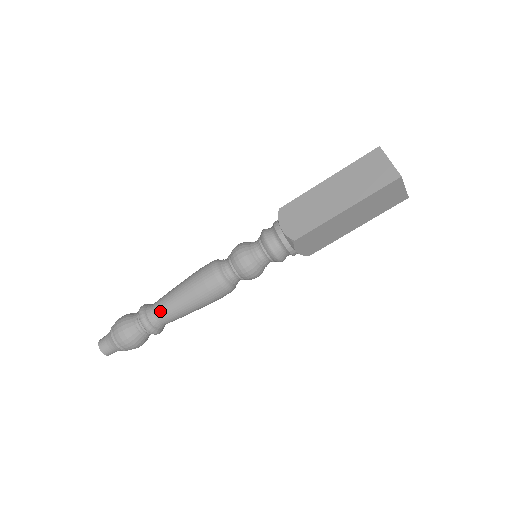
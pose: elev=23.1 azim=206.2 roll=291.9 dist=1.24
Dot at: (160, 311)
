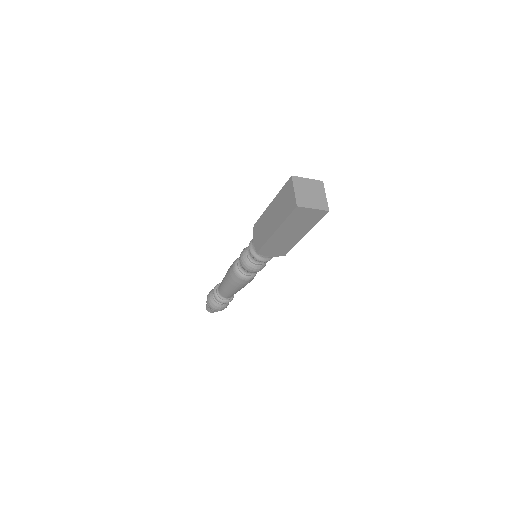
Dot at: (220, 291)
